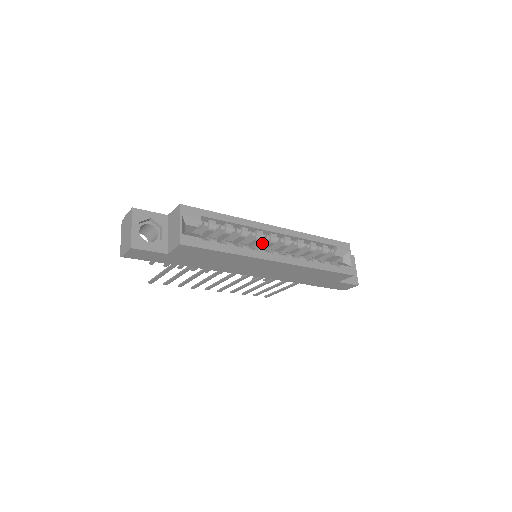
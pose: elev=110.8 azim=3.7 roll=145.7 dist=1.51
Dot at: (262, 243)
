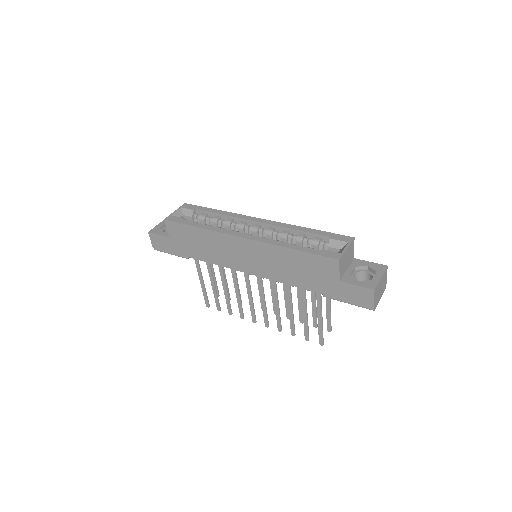
Dot at: occluded
